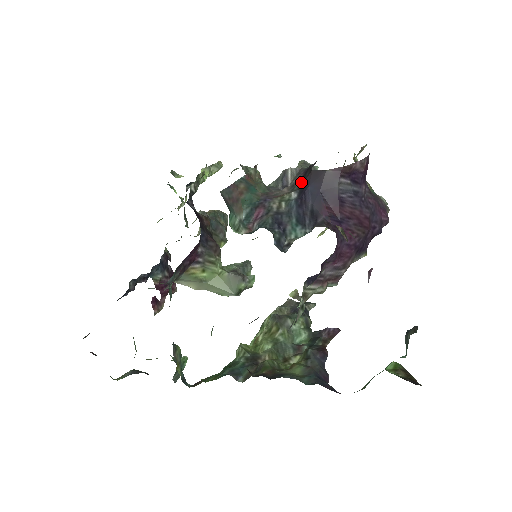
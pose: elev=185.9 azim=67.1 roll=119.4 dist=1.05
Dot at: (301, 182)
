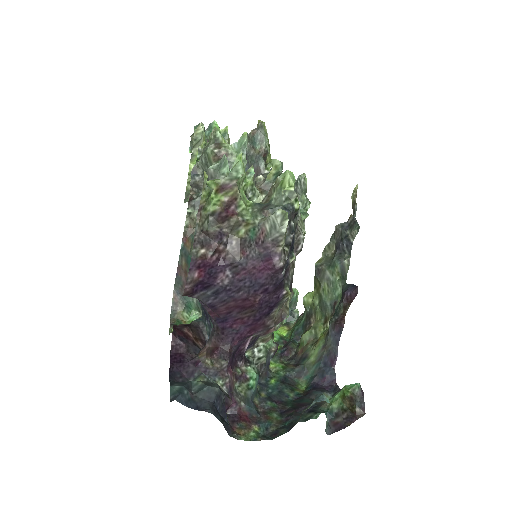
Dot at: occluded
